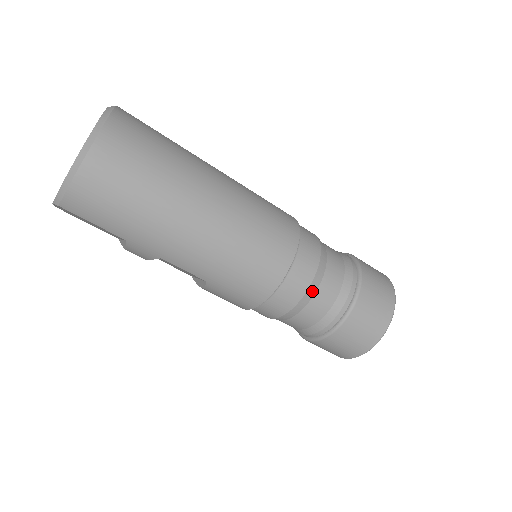
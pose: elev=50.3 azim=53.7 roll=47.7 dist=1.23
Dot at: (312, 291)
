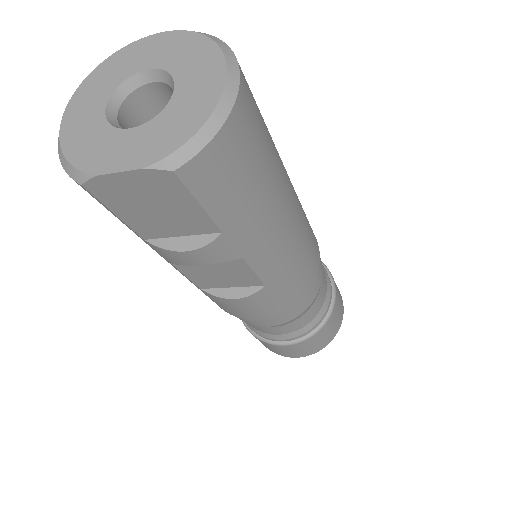
Dot at: (321, 285)
